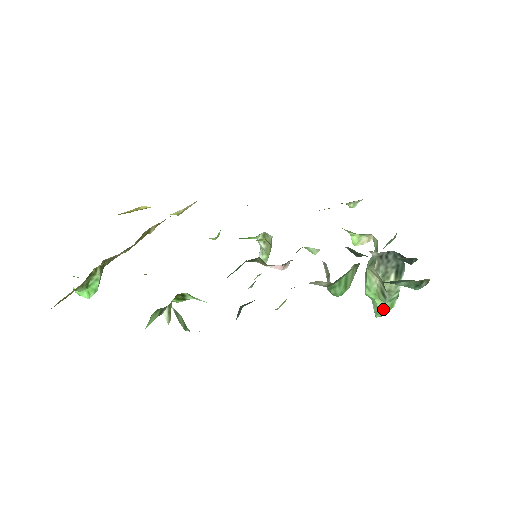
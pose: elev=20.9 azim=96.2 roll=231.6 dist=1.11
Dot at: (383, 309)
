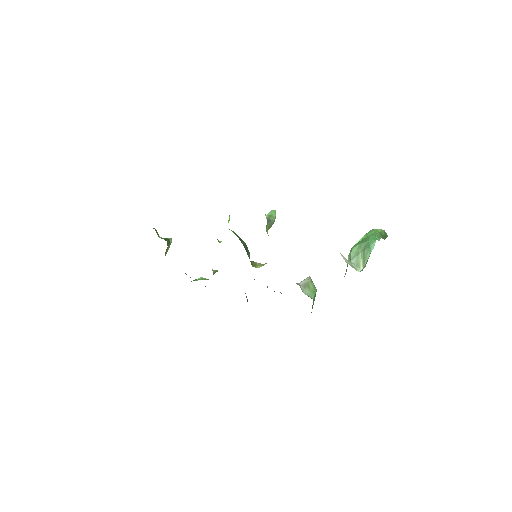
Dot at: occluded
